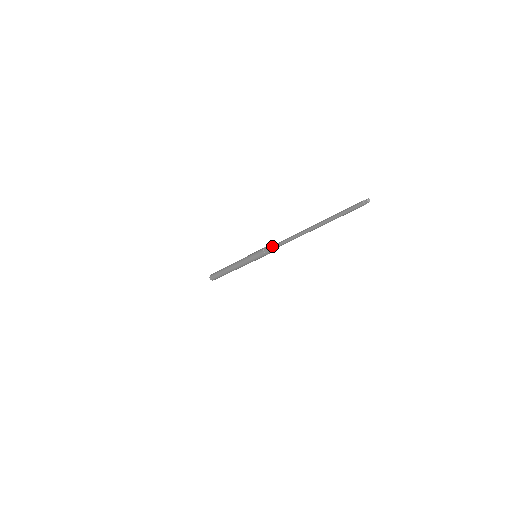
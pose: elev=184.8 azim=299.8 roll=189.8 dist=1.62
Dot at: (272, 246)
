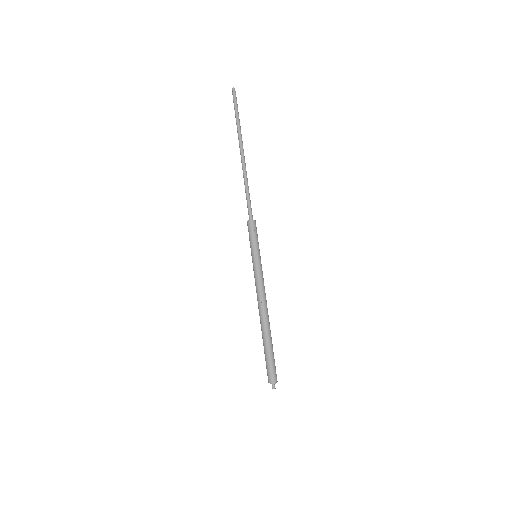
Dot at: (249, 219)
